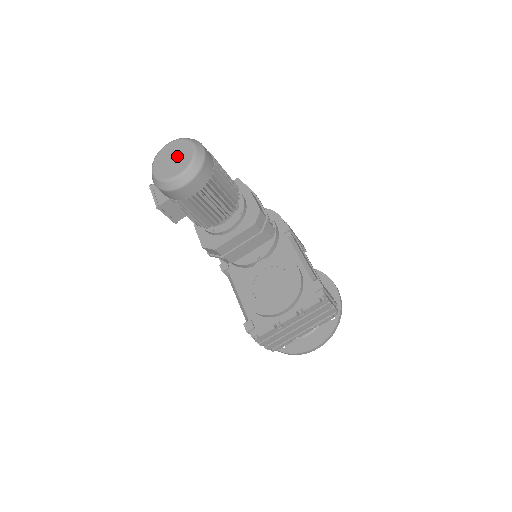
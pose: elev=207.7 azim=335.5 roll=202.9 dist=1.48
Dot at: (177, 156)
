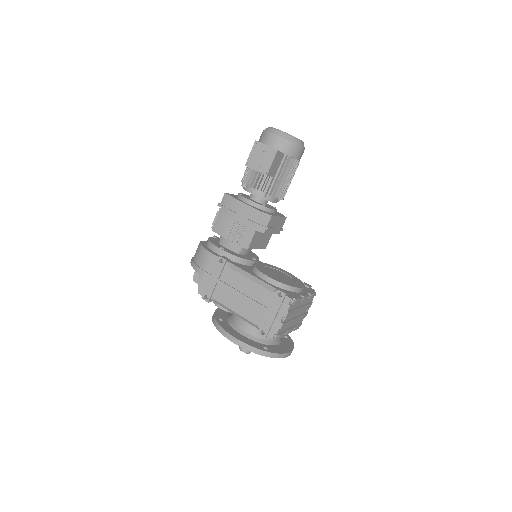
Dot at: occluded
